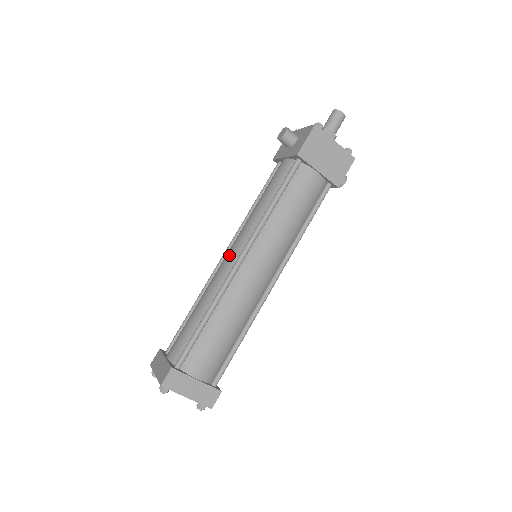
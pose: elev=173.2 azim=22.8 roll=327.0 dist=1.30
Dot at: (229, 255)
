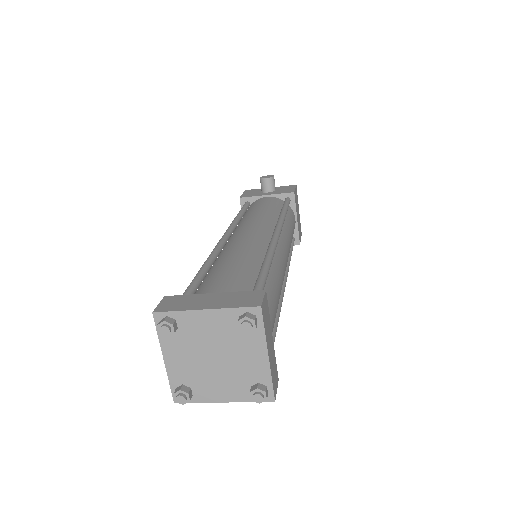
Dot at: (253, 230)
